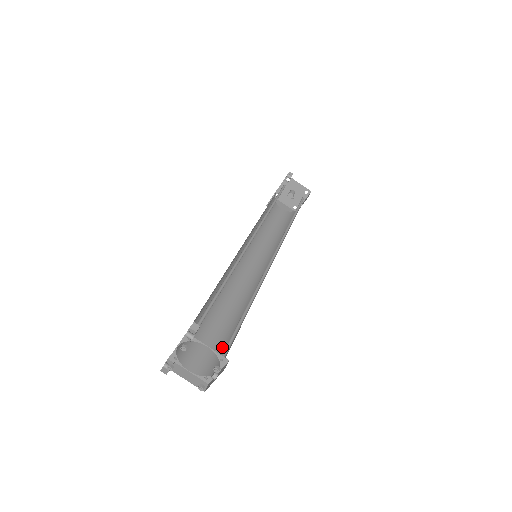
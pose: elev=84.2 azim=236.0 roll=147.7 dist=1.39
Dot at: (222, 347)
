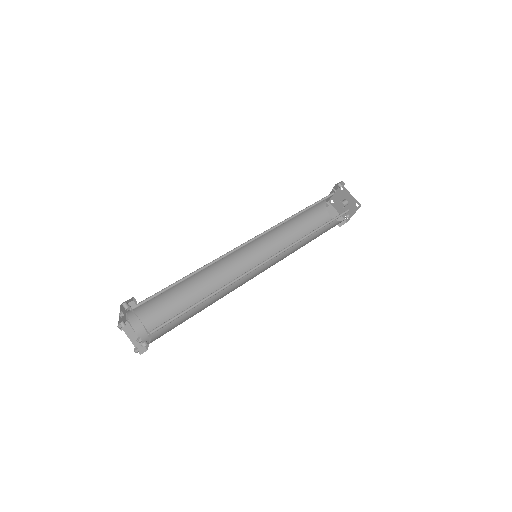
Dot at: (174, 325)
